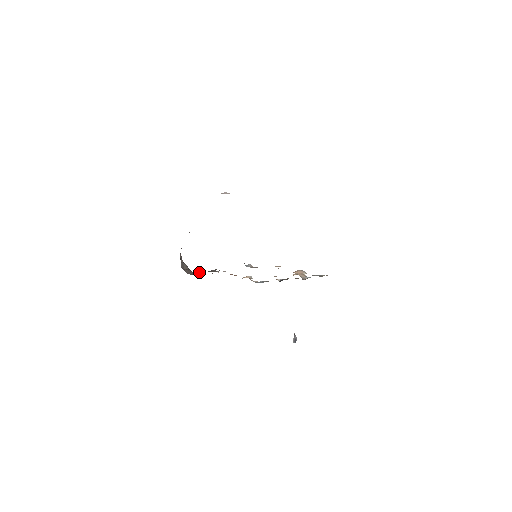
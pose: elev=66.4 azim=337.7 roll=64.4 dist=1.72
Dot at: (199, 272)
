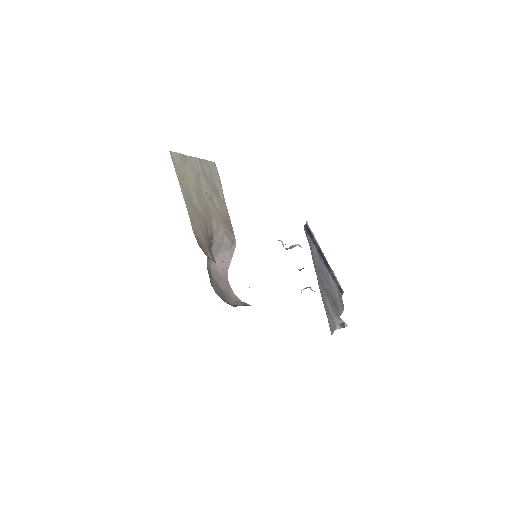
Dot at: occluded
